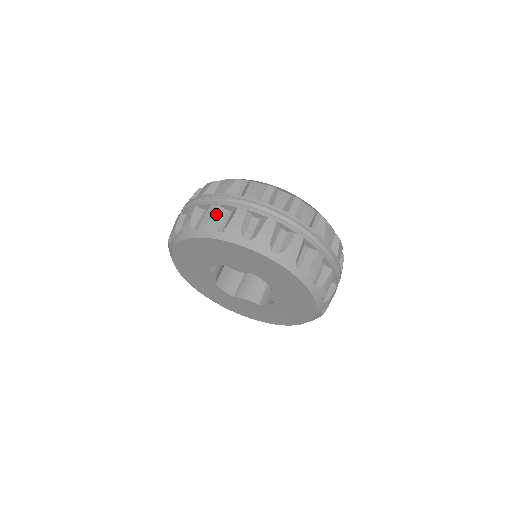
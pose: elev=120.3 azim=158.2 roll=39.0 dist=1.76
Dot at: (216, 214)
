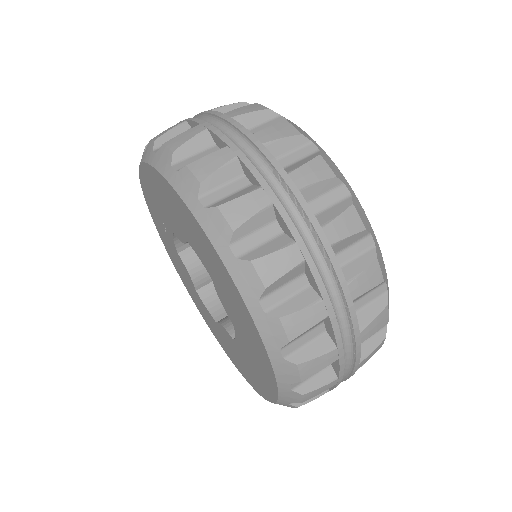
Dot at: (287, 274)
